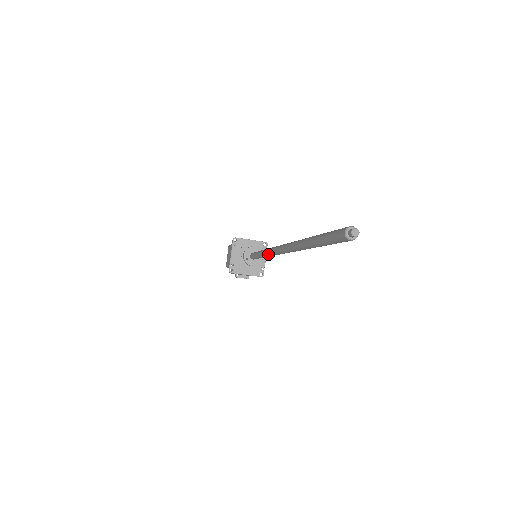
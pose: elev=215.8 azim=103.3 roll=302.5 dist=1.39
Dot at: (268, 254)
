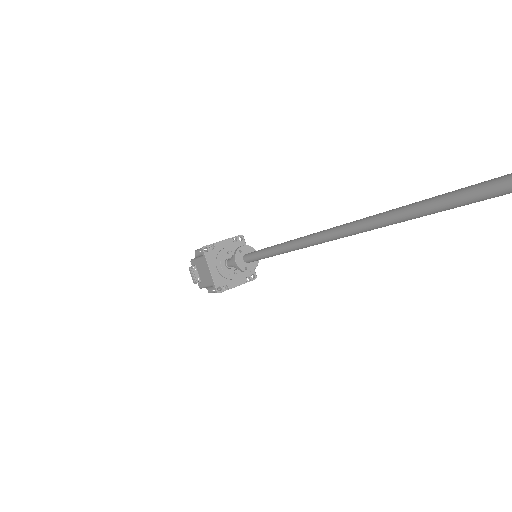
Dot at: (309, 236)
